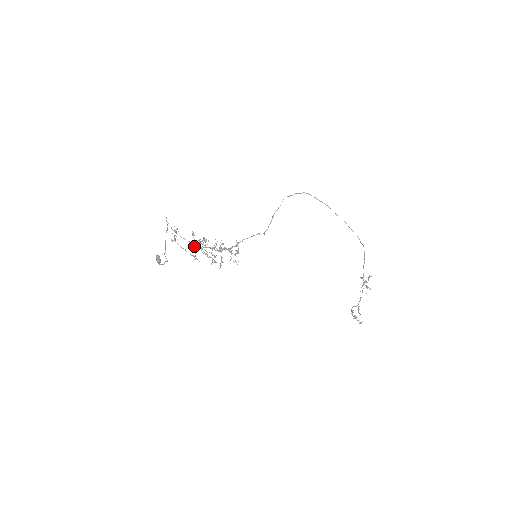
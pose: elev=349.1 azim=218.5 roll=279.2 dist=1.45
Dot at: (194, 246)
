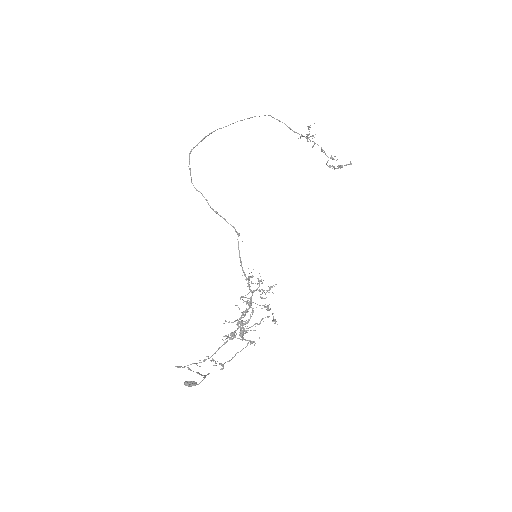
Dot at: occluded
